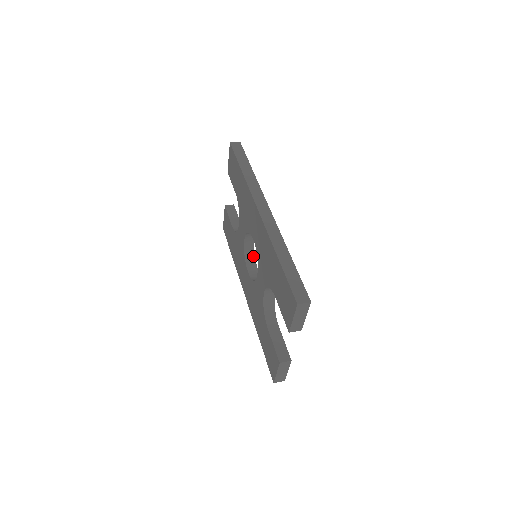
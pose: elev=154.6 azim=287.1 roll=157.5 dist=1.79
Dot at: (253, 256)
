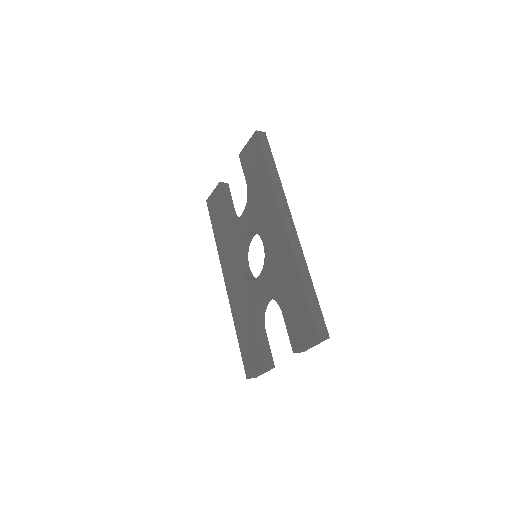
Dot at: (247, 250)
